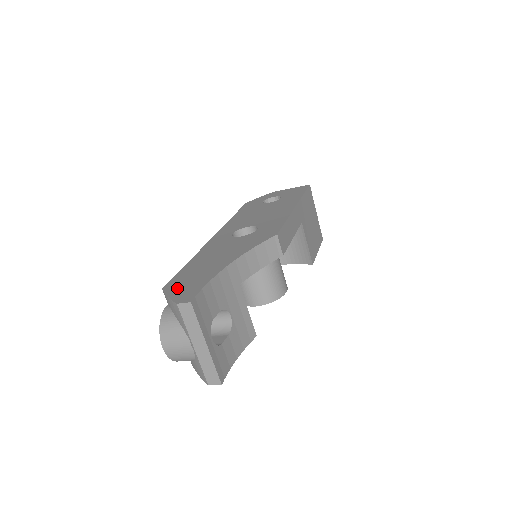
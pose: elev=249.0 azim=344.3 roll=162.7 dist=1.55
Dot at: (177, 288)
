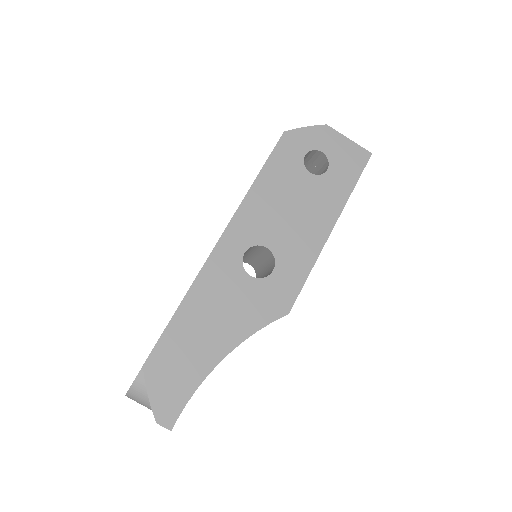
Dot at: (160, 380)
